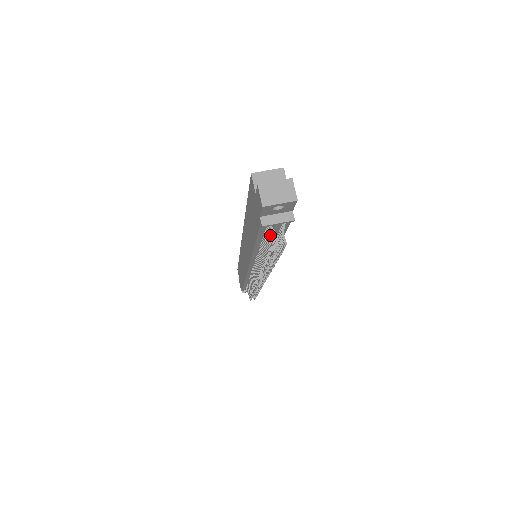
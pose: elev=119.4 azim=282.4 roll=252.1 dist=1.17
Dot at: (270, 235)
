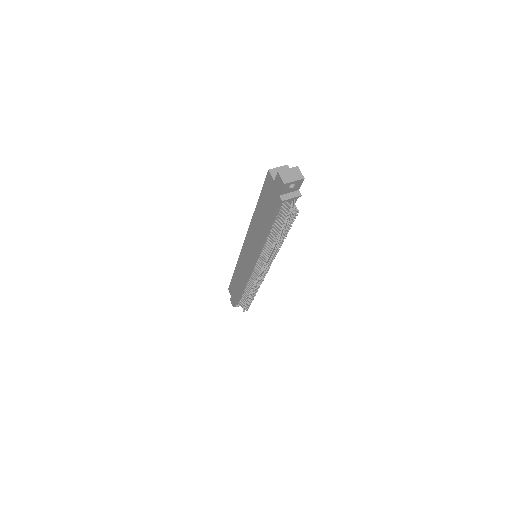
Dot at: (285, 210)
